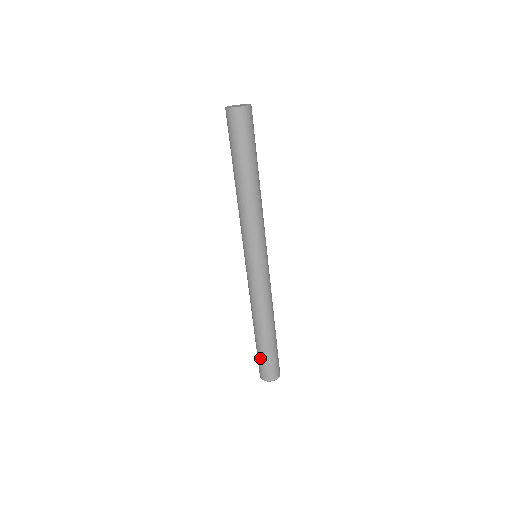
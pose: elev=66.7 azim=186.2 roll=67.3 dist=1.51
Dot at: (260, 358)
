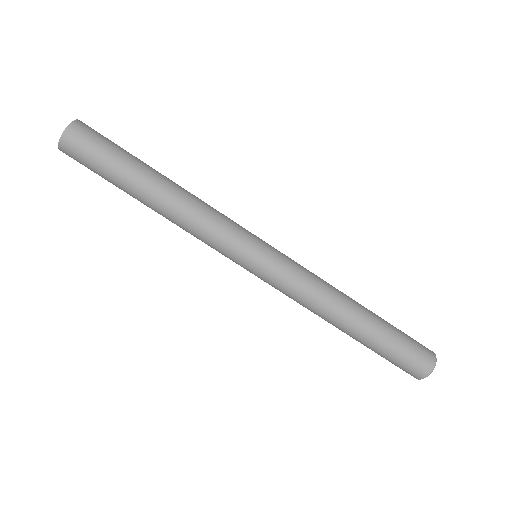
Dot at: (398, 350)
